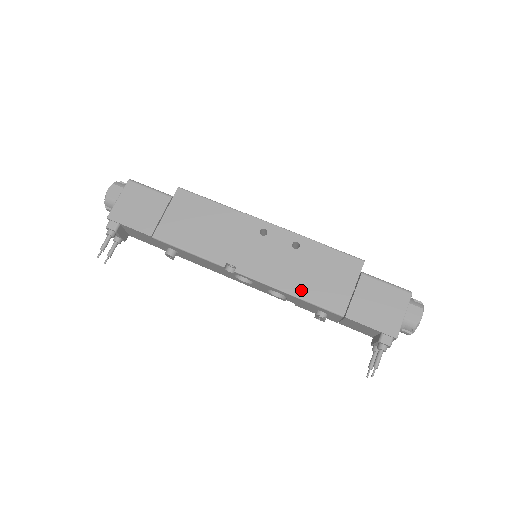
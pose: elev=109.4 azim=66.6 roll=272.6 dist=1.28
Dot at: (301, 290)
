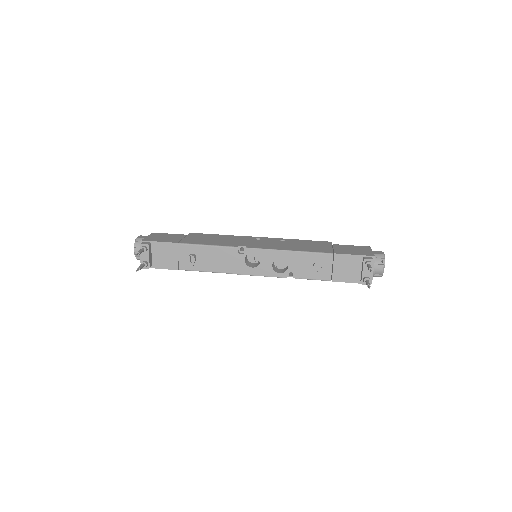
Dot at: (297, 249)
